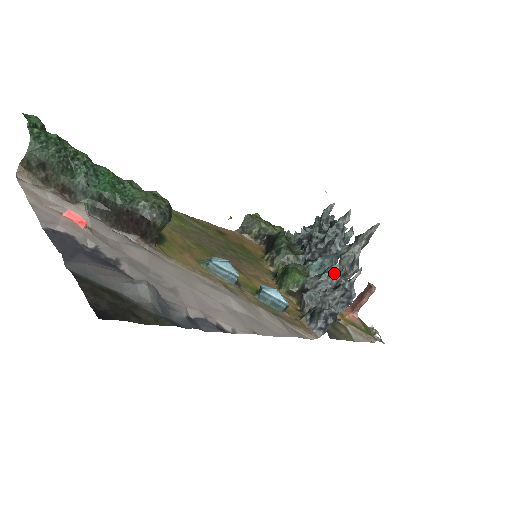
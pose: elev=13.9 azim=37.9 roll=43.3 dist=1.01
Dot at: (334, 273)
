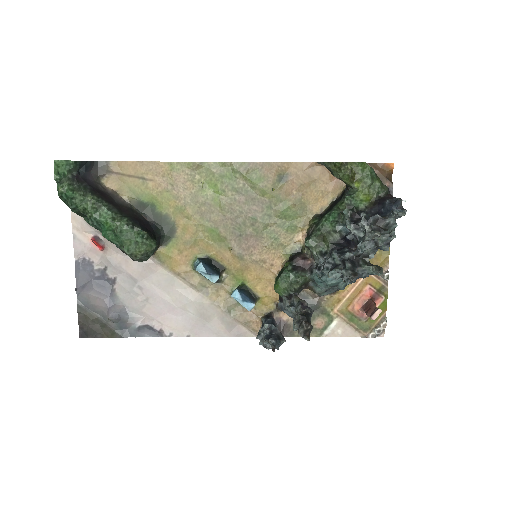
Dot at: (295, 314)
